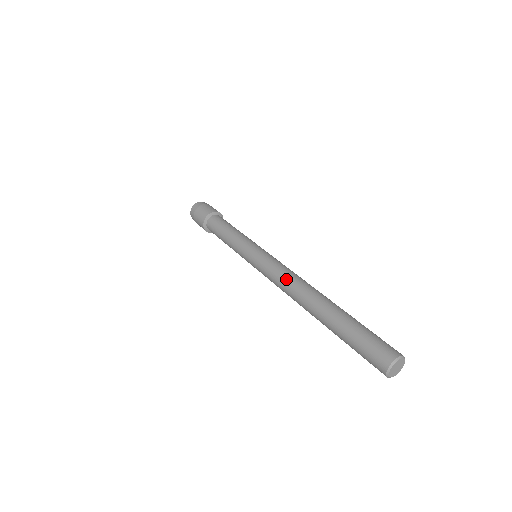
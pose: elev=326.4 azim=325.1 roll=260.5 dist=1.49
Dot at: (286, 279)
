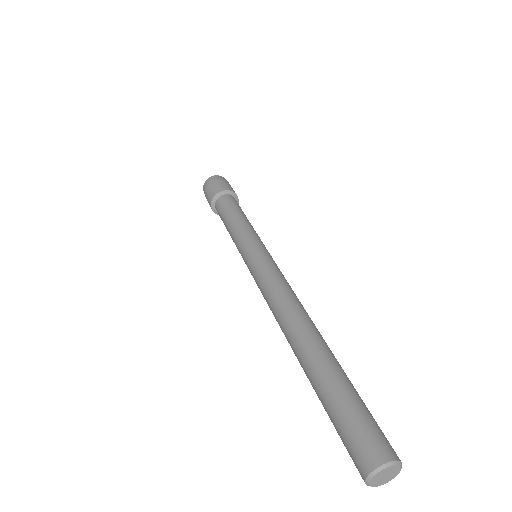
Dot at: (270, 307)
